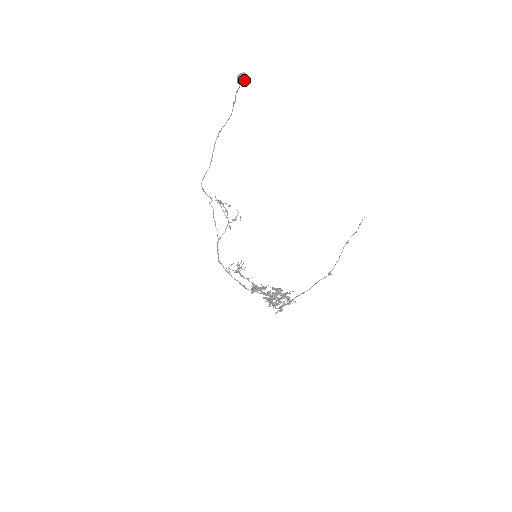
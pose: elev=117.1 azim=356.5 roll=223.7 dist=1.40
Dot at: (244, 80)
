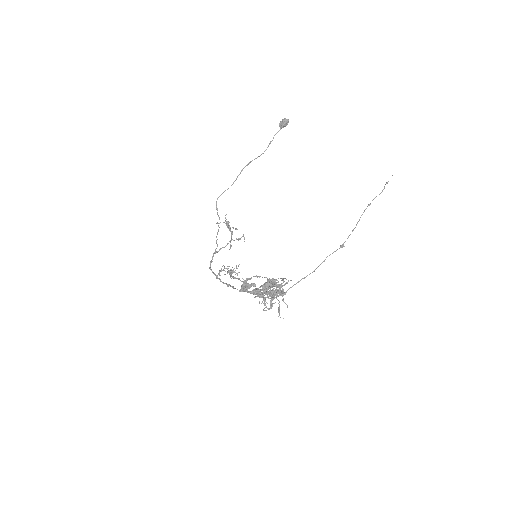
Dot at: (286, 124)
